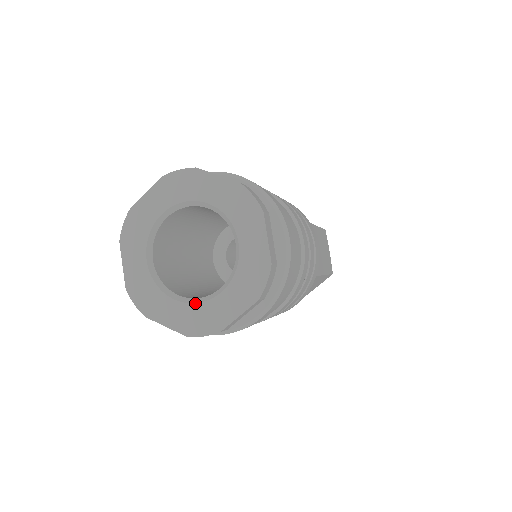
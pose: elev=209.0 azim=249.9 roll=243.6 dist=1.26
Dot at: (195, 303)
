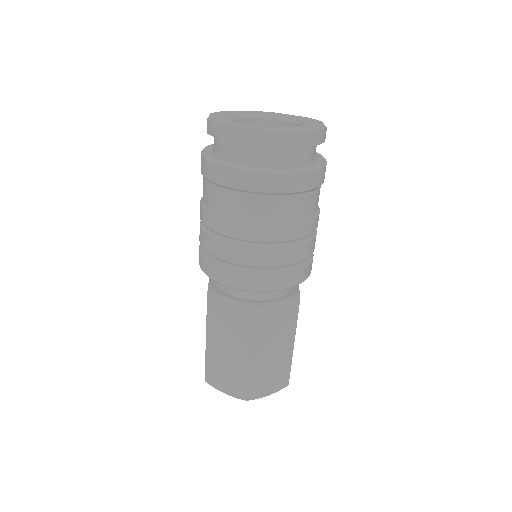
Dot at: (265, 126)
